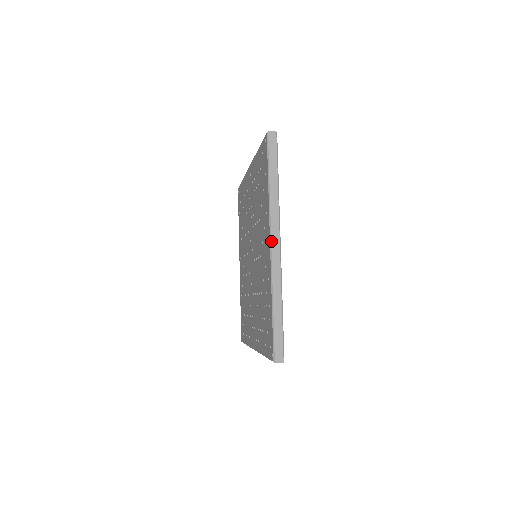
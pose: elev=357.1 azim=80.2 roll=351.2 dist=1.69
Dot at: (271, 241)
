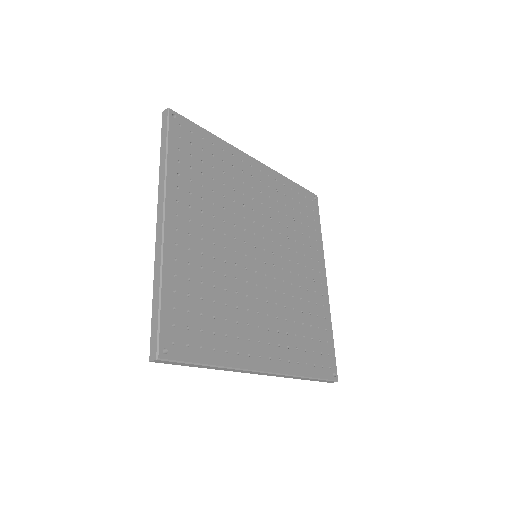
Dot at: (157, 218)
